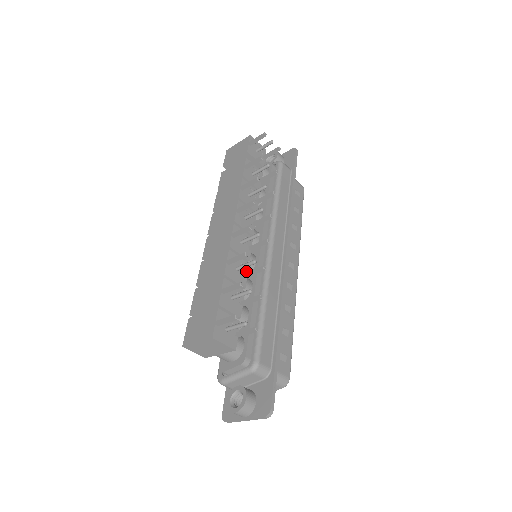
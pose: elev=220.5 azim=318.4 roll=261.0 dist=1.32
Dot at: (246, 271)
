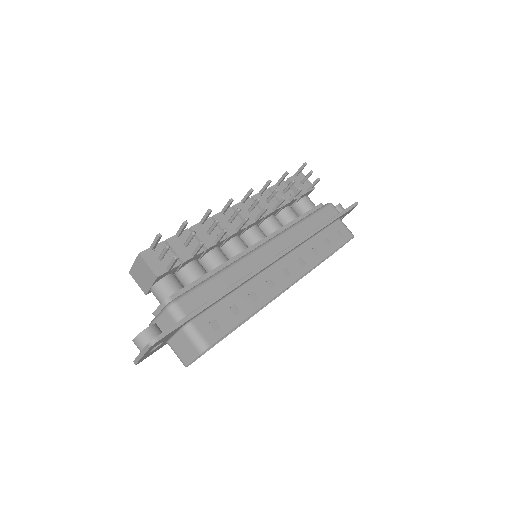
Dot at: occluded
